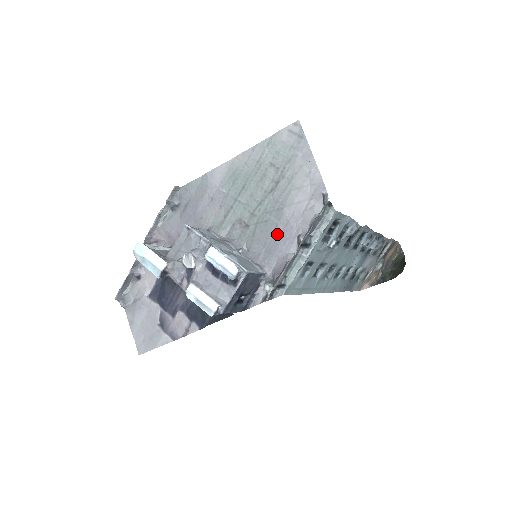
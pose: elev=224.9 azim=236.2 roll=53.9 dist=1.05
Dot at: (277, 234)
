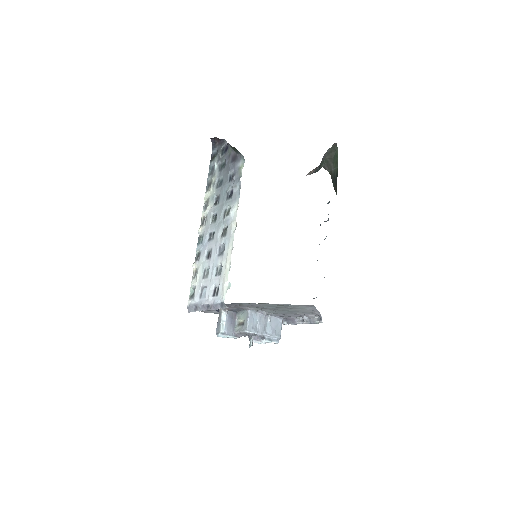
Dot at: (291, 315)
